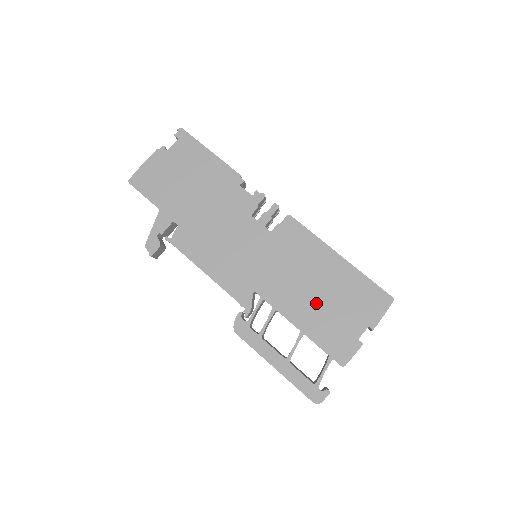
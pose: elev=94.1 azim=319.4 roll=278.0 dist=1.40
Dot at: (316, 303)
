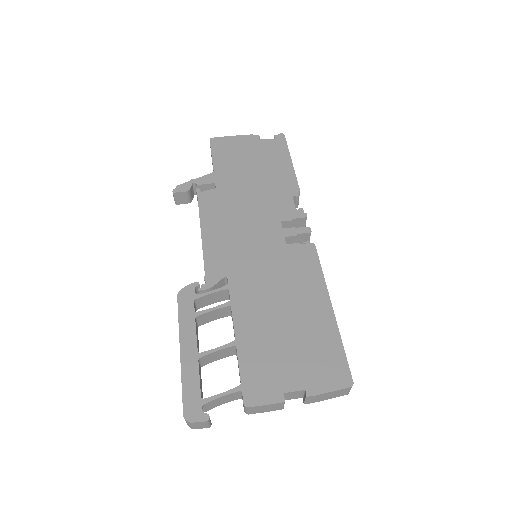
Dot at: (273, 328)
